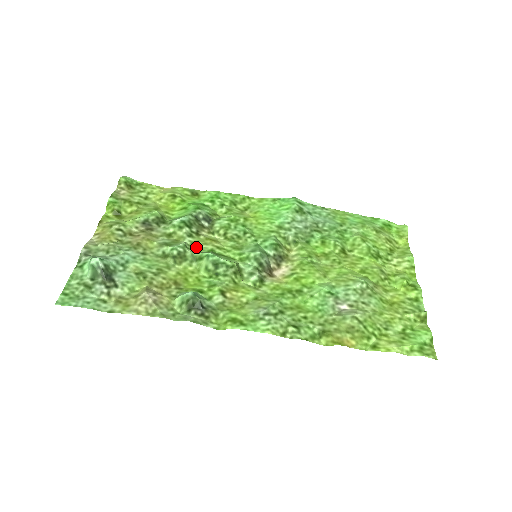
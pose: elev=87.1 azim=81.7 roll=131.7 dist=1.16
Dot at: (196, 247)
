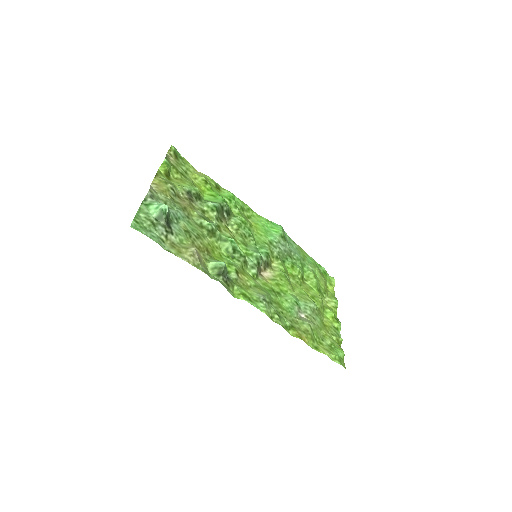
Dot at: (220, 230)
